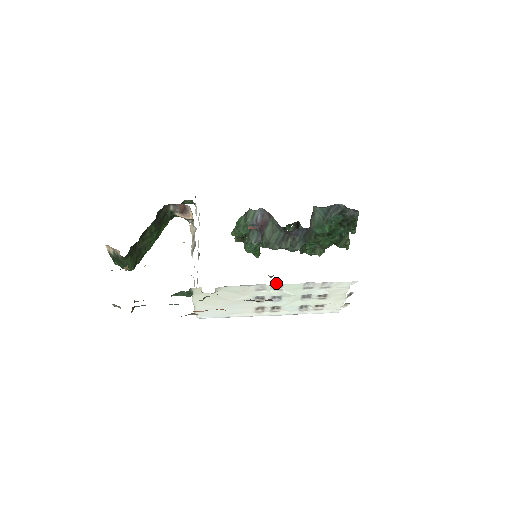
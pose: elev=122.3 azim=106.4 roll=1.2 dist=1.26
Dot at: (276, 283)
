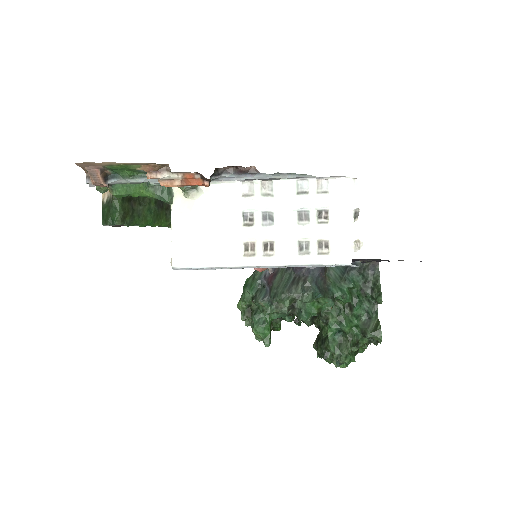
Dot at: (265, 181)
